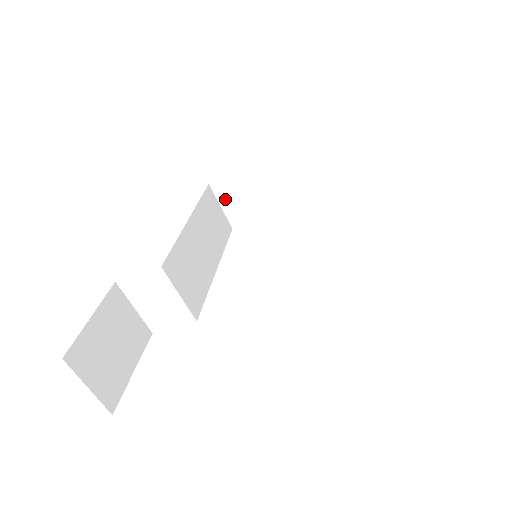
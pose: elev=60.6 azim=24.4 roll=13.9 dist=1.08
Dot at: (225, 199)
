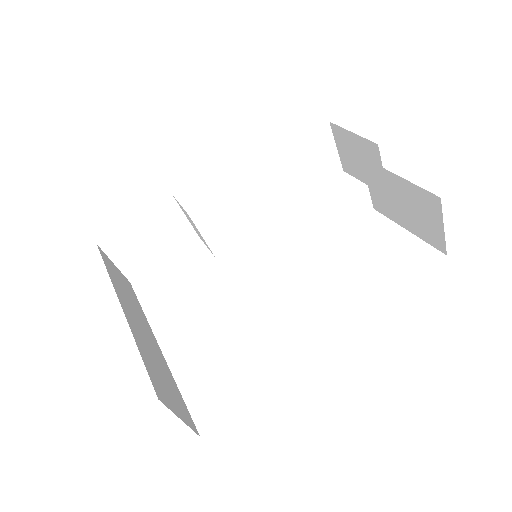
Dot at: (341, 144)
